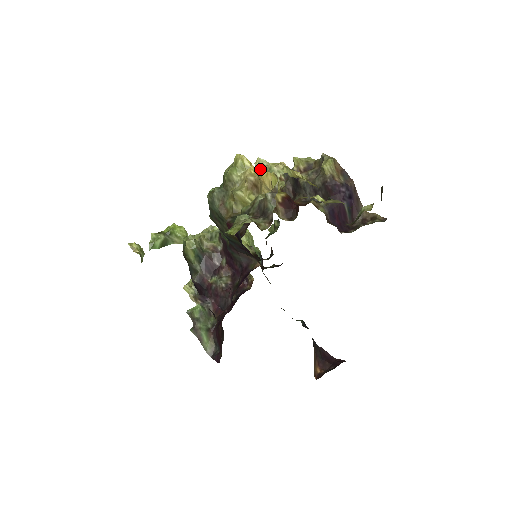
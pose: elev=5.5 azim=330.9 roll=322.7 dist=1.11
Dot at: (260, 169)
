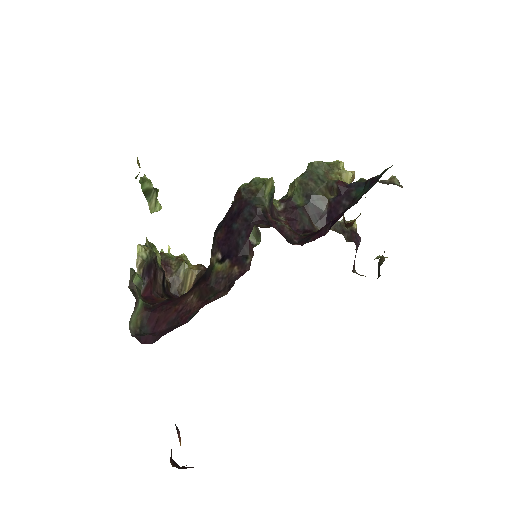
Dot at: occluded
